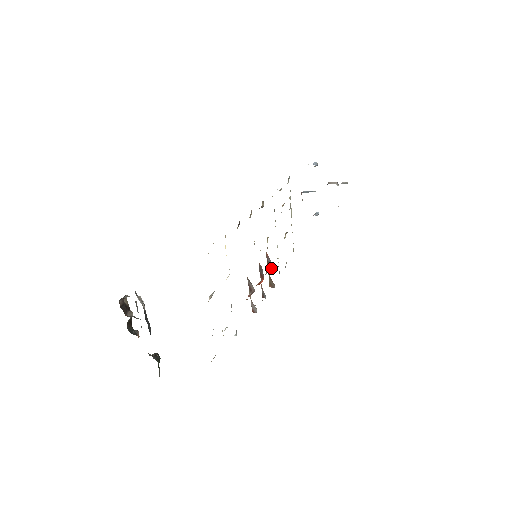
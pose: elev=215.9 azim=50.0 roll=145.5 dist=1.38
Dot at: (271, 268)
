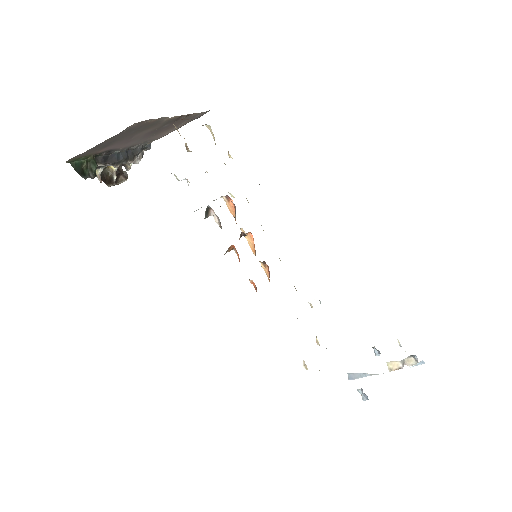
Dot at: occluded
